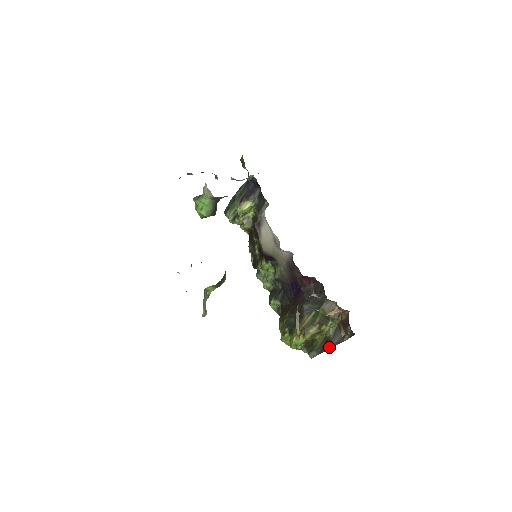
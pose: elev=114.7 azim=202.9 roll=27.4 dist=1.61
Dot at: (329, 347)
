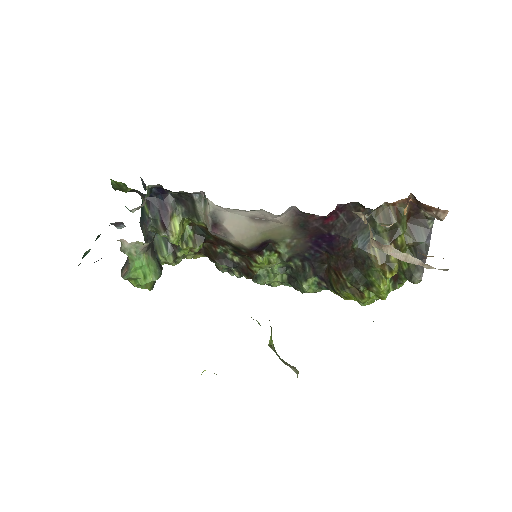
Dot at: (426, 251)
